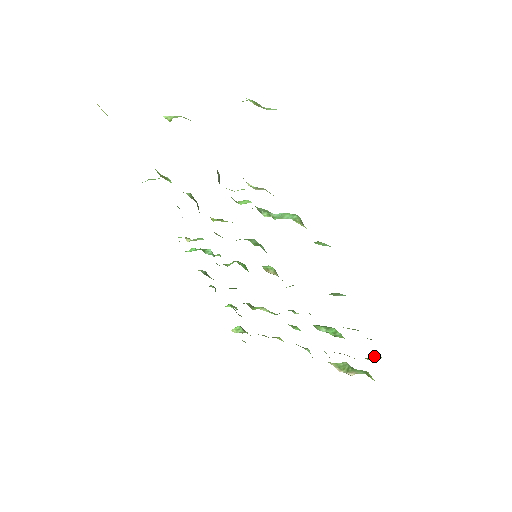
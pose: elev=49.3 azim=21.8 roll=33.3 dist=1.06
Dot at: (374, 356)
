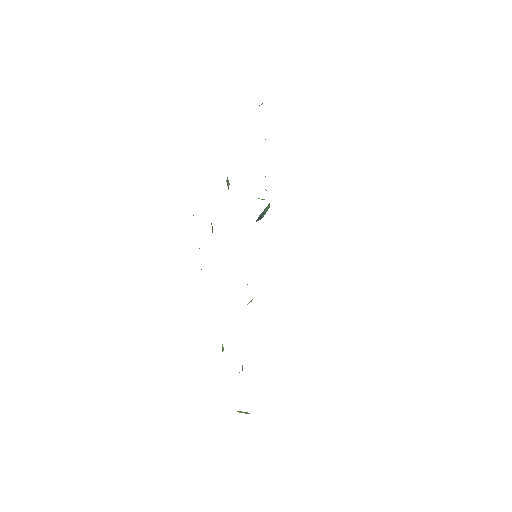
Dot at: occluded
